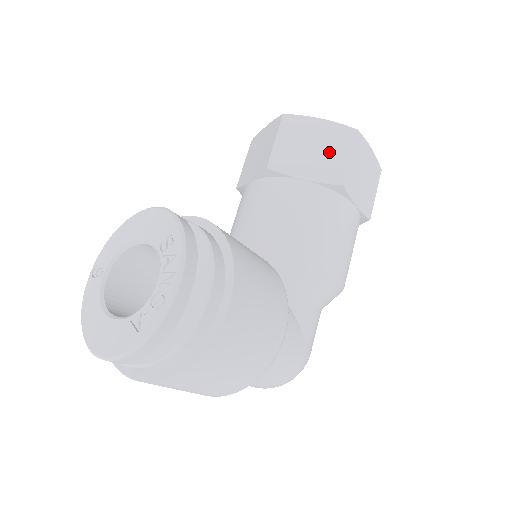
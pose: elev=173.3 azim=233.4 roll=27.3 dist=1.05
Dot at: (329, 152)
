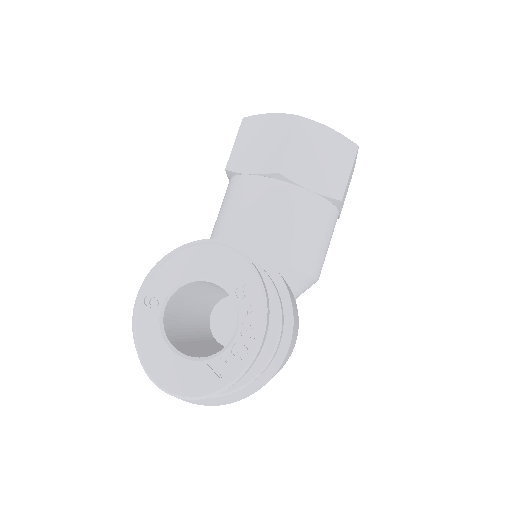
Dot at: (334, 165)
